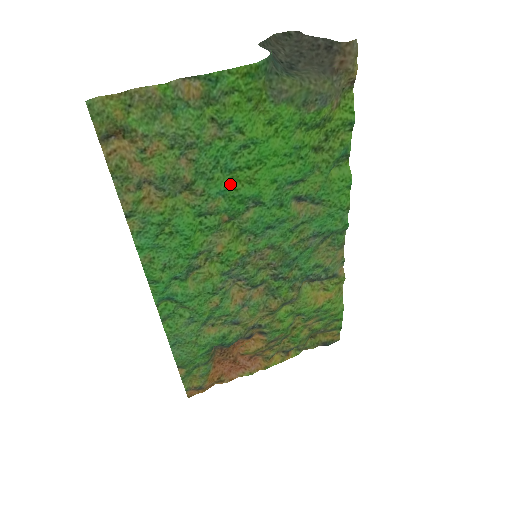
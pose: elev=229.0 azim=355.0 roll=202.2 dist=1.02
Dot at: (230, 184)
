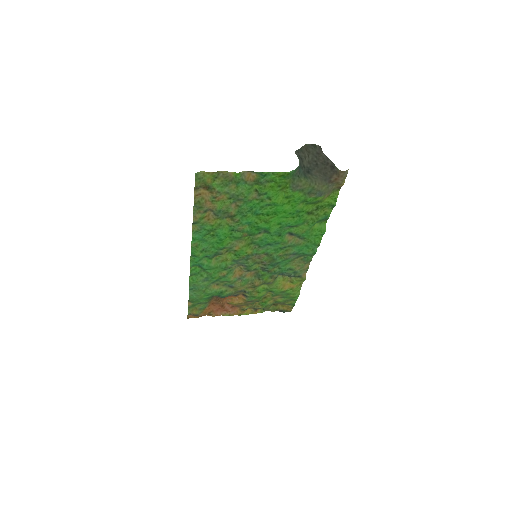
Dot at: (254, 220)
